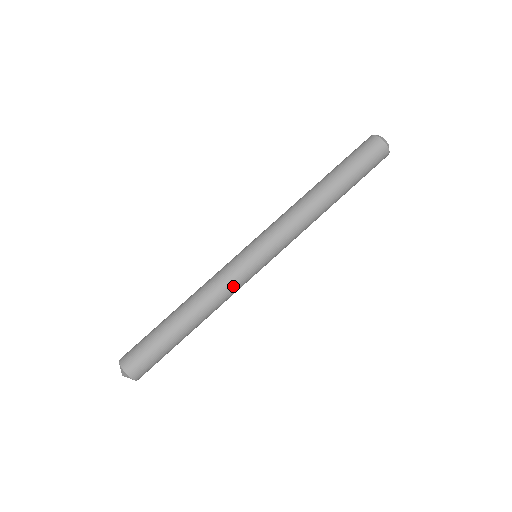
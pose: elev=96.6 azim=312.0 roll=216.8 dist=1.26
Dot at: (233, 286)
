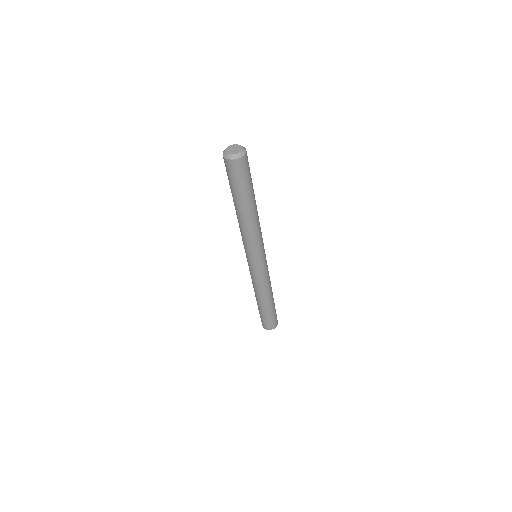
Dot at: (258, 280)
